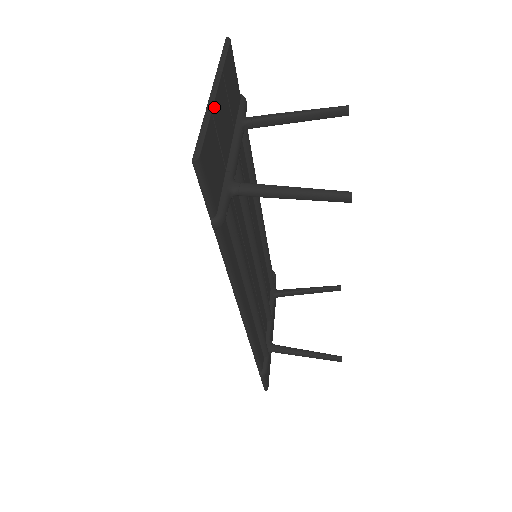
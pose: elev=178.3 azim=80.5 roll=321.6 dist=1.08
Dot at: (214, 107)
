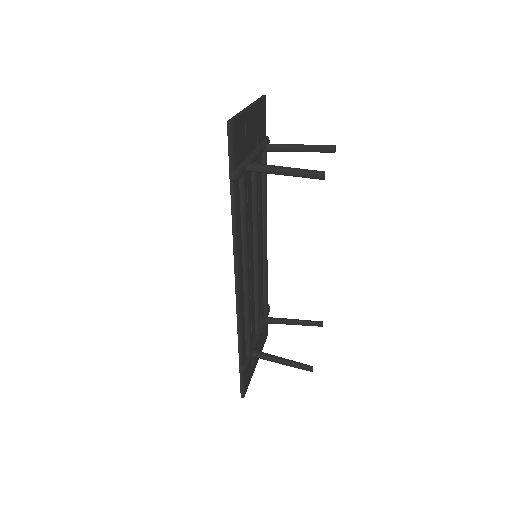
Dot at: (247, 112)
